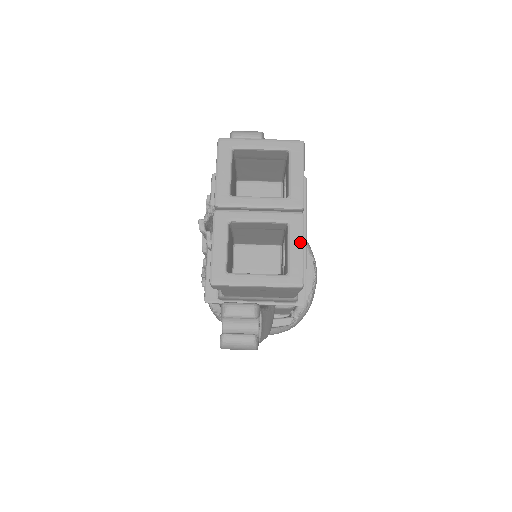
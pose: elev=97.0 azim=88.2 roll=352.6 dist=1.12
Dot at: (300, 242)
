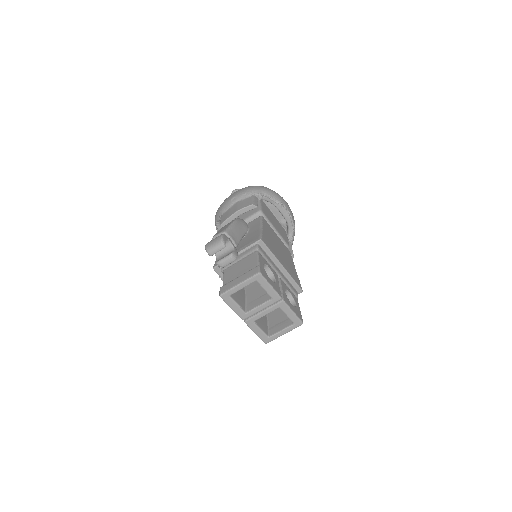
Dot at: (290, 311)
